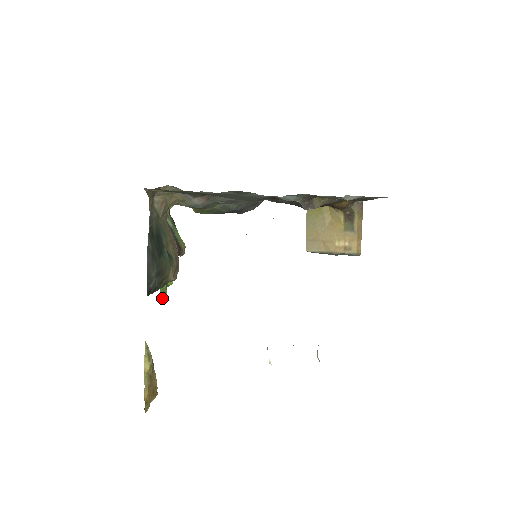
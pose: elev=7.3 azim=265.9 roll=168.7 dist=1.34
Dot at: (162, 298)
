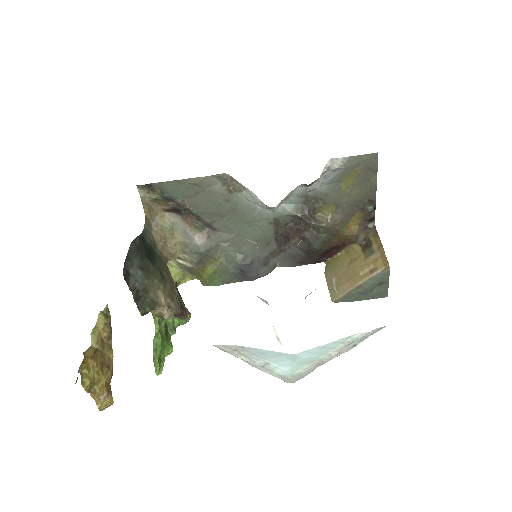
Dot at: (155, 358)
